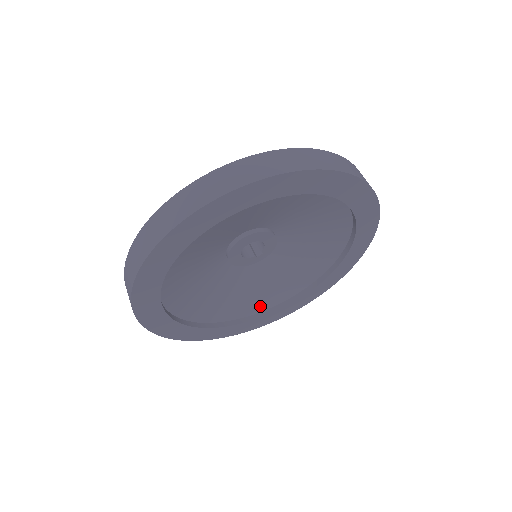
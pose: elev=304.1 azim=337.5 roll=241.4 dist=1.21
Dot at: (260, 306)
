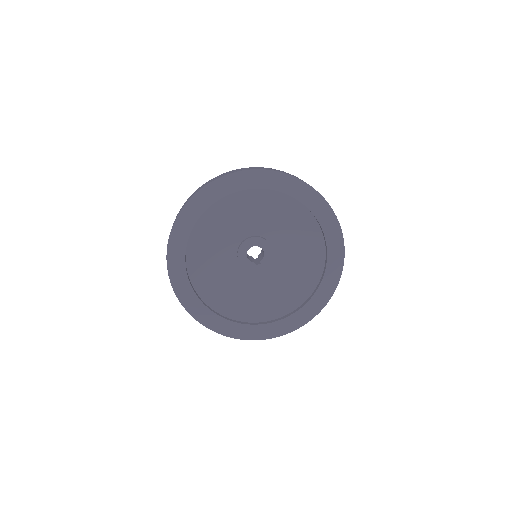
Dot at: (243, 316)
